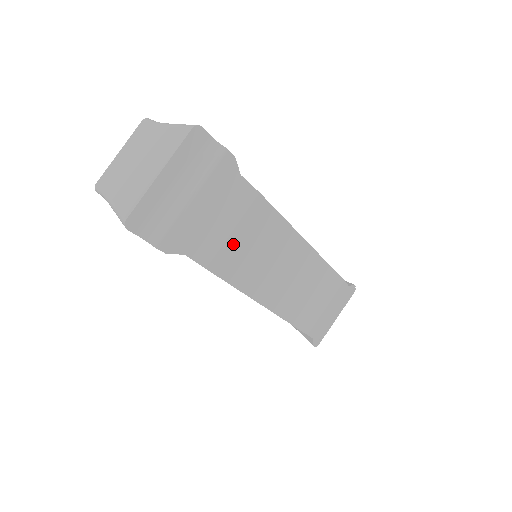
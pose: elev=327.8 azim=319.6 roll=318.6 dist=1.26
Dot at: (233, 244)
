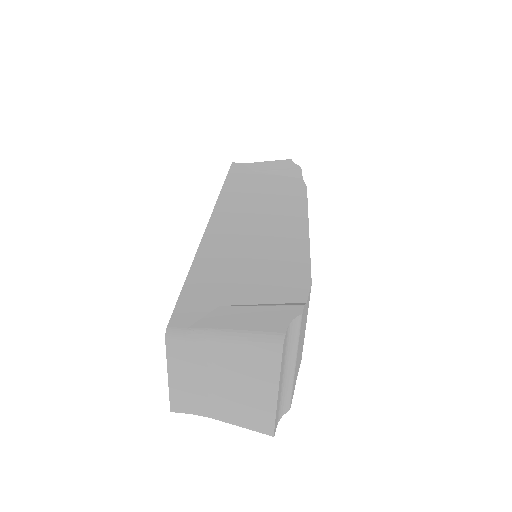
Dot at: occluded
